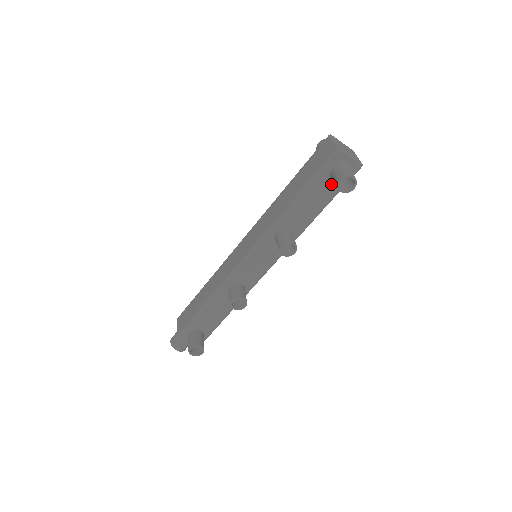
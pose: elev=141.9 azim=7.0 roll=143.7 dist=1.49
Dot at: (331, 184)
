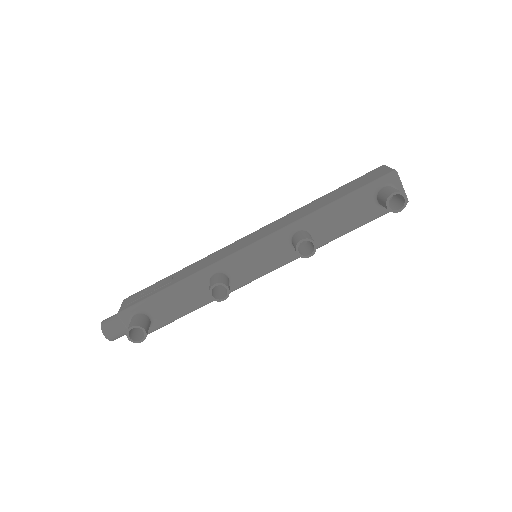
Dot at: (372, 206)
